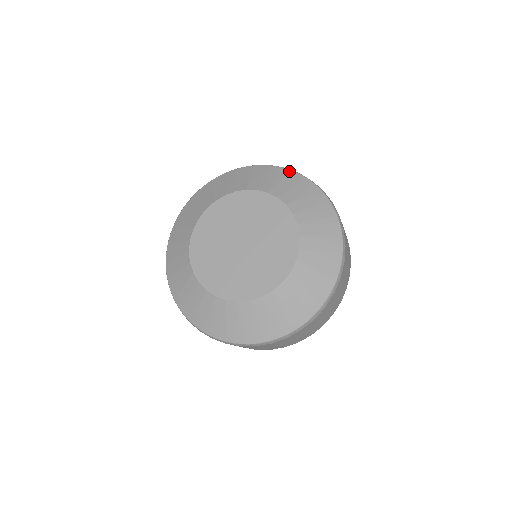
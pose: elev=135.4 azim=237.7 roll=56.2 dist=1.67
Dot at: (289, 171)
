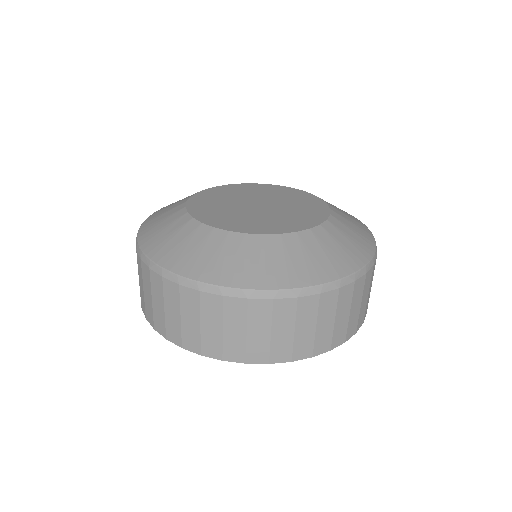
Dot at: occluded
